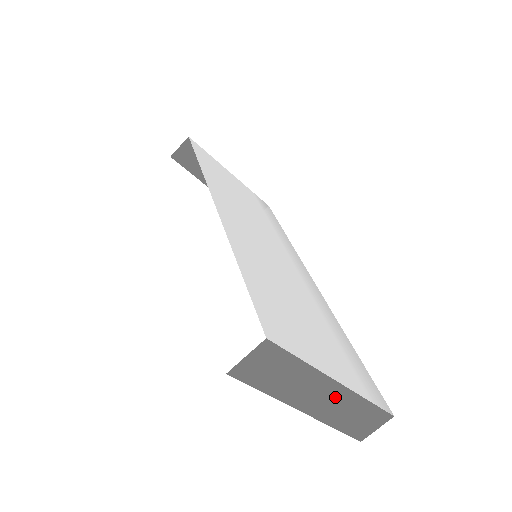
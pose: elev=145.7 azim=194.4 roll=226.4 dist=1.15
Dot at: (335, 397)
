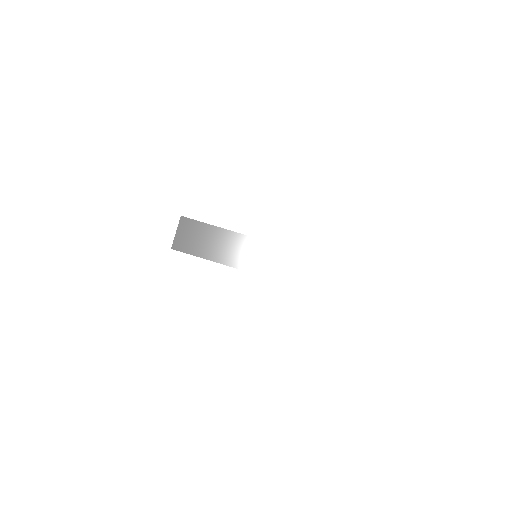
Dot at: (260, 251)
